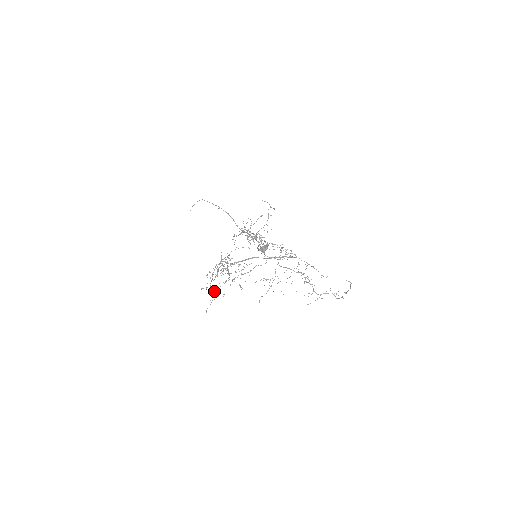
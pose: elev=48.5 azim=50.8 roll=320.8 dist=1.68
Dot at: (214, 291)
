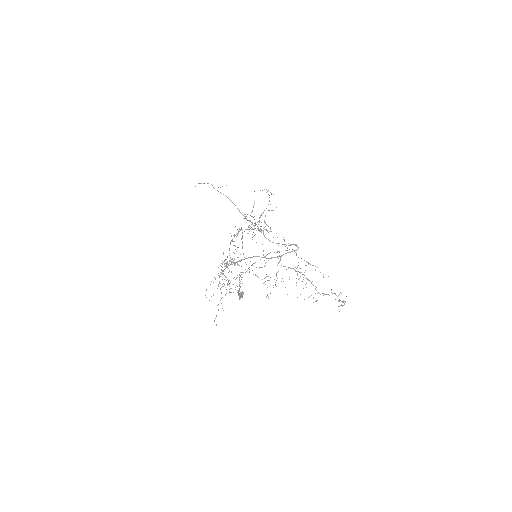
Dot at: (225, 287)
